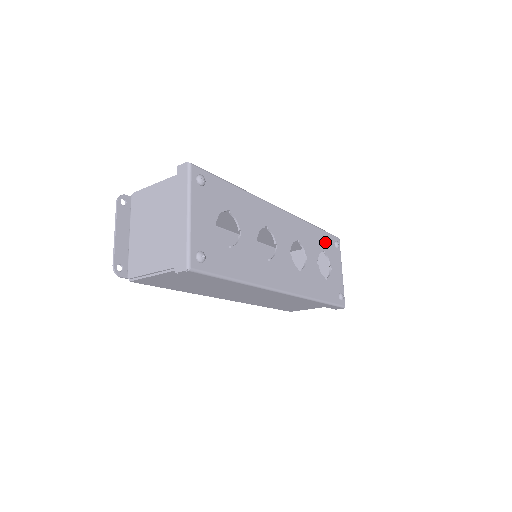
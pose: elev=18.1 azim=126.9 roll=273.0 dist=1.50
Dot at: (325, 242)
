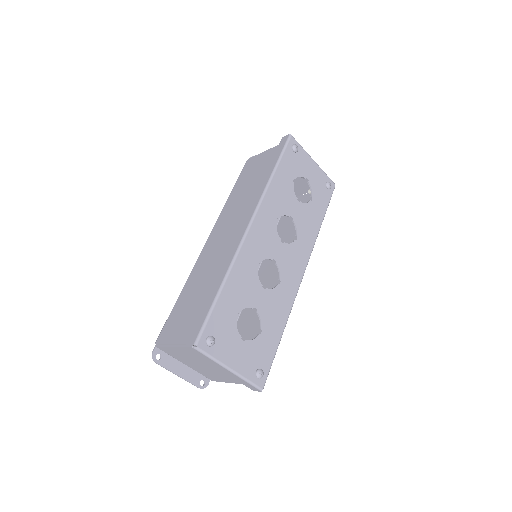
Dot at: (288, 169)
